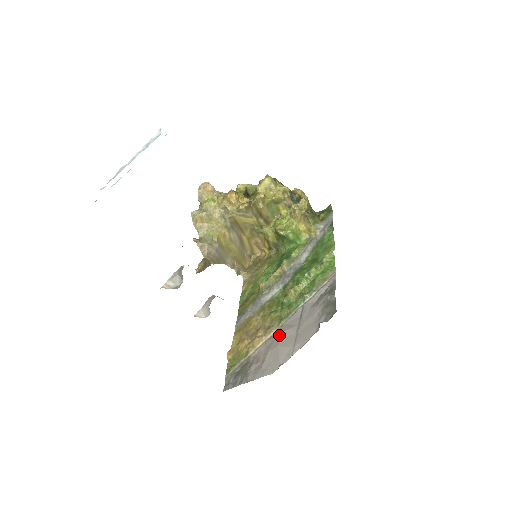
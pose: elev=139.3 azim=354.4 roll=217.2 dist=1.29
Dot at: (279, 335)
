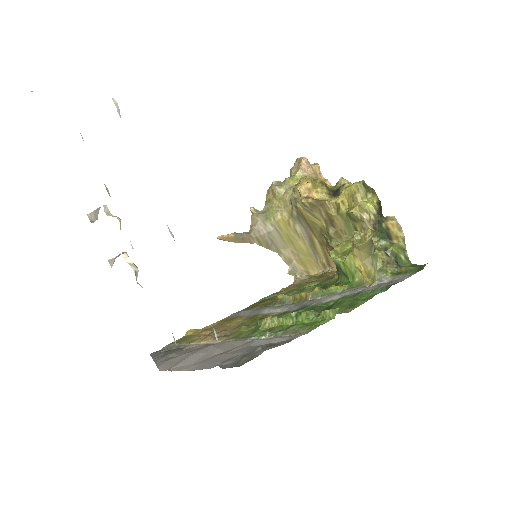
Dot at: (210, 347)
